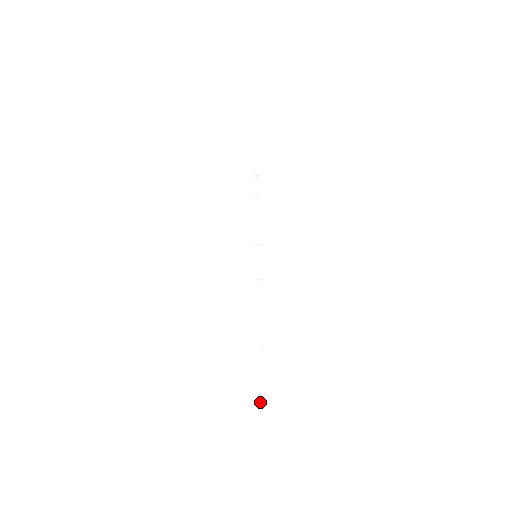
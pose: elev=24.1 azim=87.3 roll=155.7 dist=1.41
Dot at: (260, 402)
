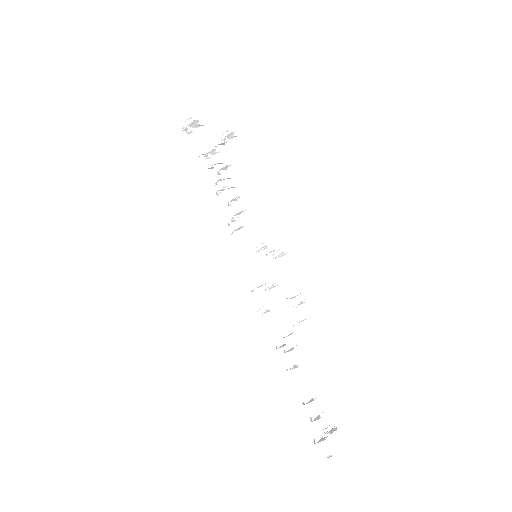
Dot at: occluded
